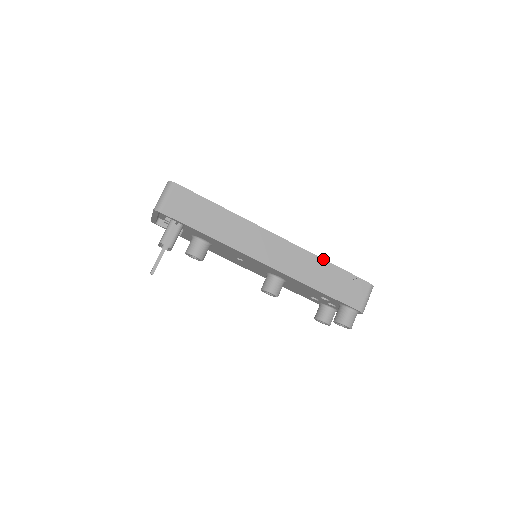
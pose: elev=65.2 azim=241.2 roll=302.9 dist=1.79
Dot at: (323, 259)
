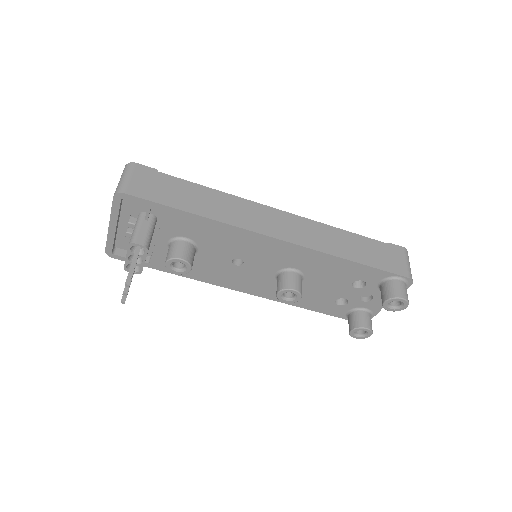
Dot at: (340, 229)
